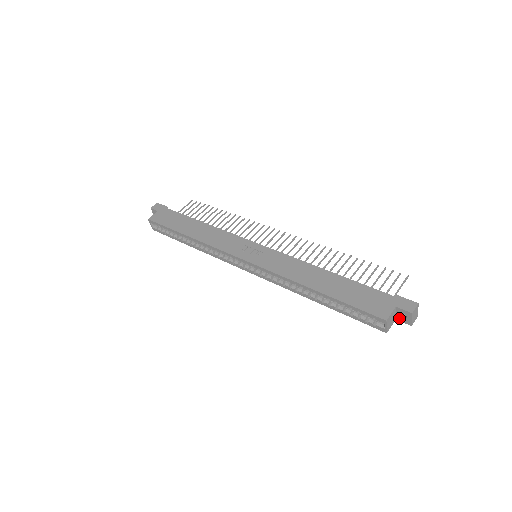
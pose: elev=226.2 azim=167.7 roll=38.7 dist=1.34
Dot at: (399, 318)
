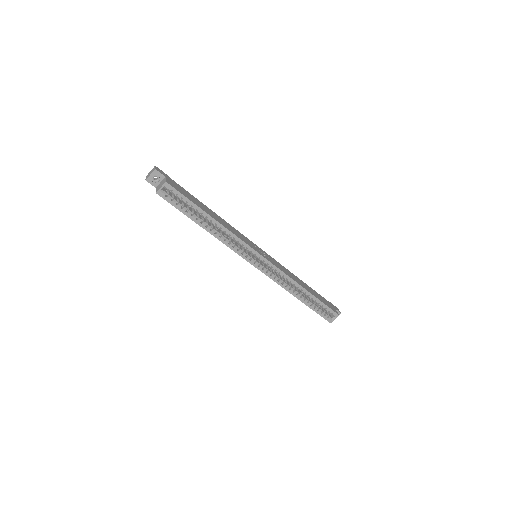
Dot at: occluded
